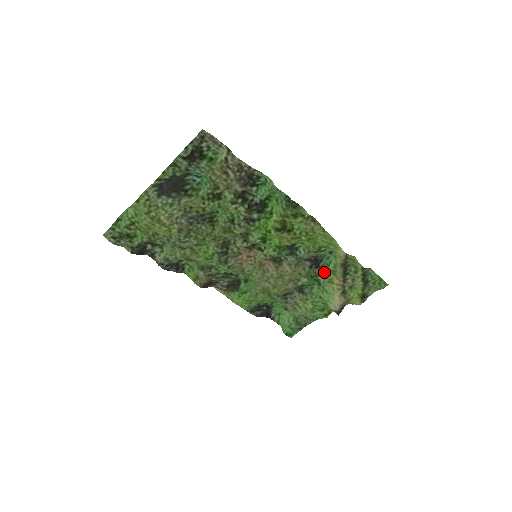
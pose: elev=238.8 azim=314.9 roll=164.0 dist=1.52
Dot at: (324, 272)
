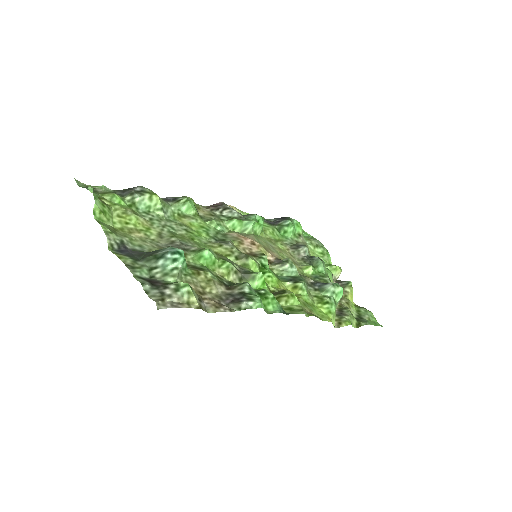
Dot at: occluded
